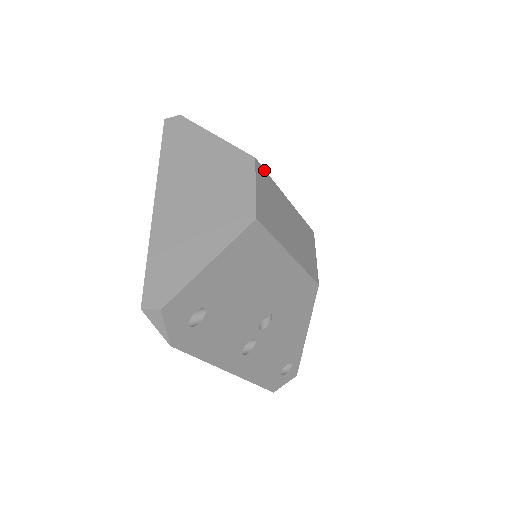
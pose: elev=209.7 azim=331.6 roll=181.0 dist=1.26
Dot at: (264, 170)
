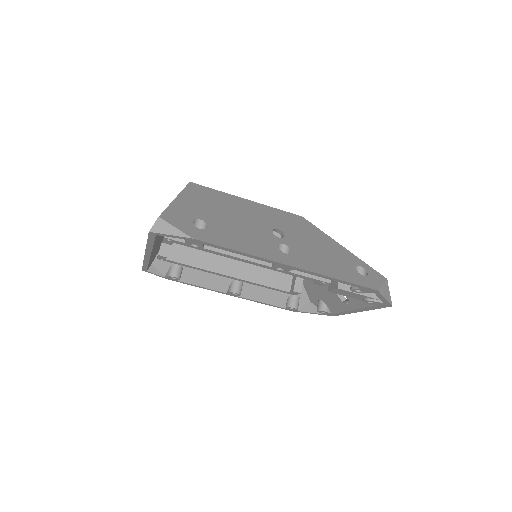
Dot at: occluded
